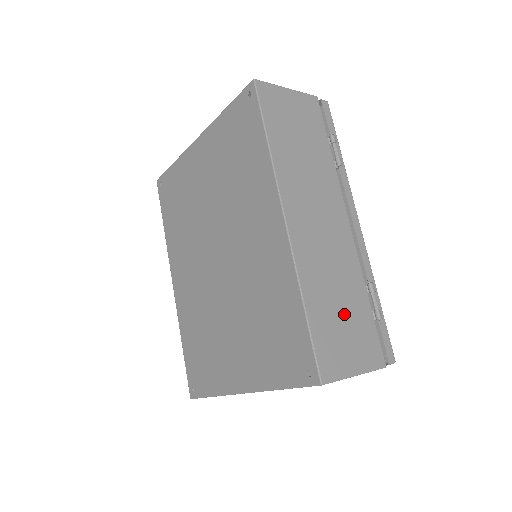
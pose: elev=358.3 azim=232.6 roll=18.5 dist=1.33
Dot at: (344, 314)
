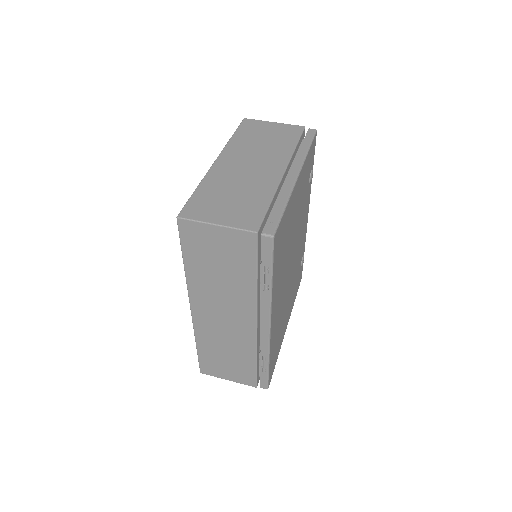
Dot at: (228, 359)
